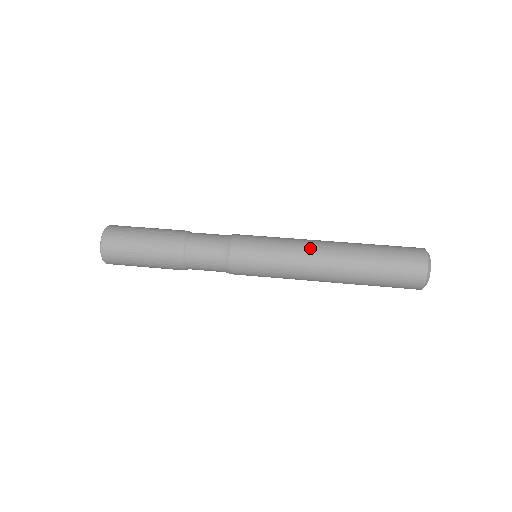
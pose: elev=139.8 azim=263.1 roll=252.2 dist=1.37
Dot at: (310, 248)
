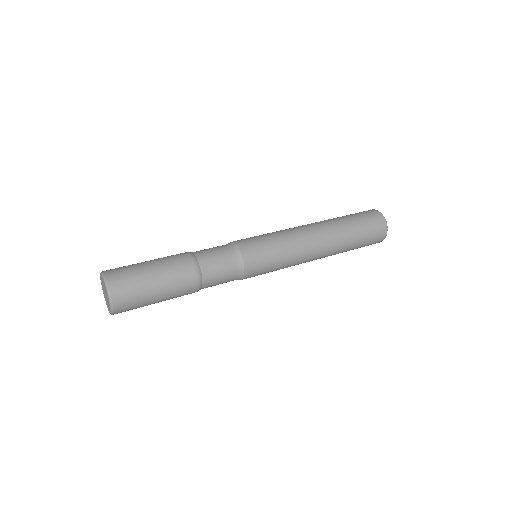
Dot at: (308, 242)
